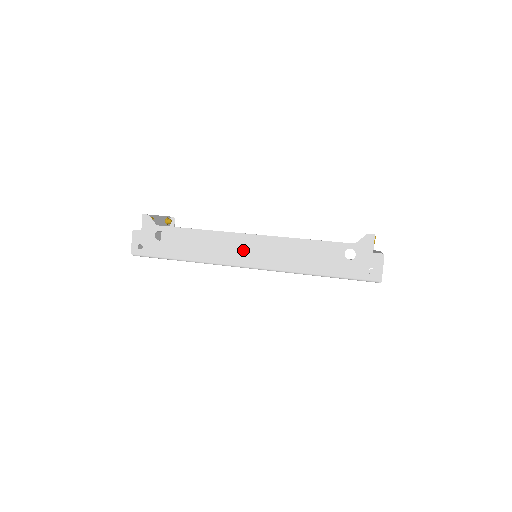
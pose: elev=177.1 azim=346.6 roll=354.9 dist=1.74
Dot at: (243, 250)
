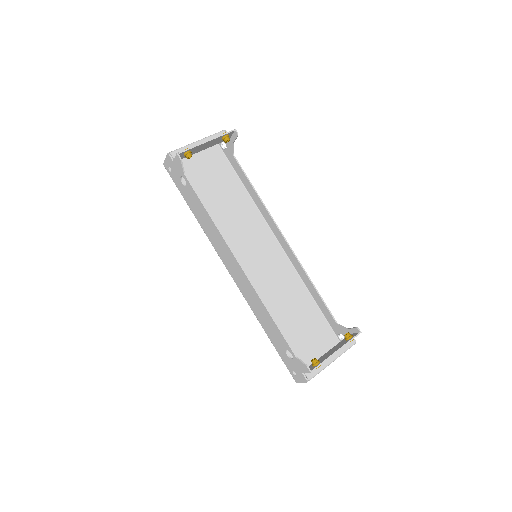
Dot at: (230, 263)
